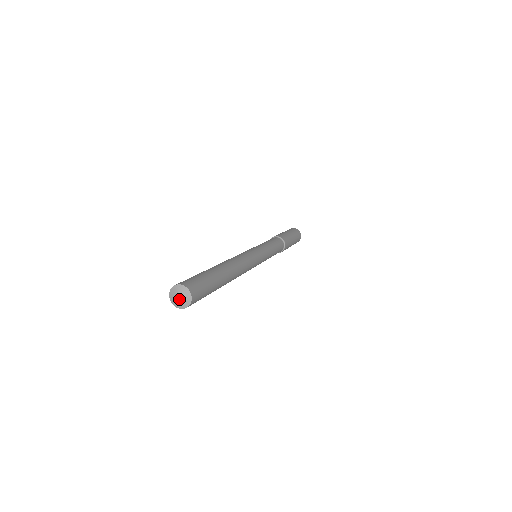
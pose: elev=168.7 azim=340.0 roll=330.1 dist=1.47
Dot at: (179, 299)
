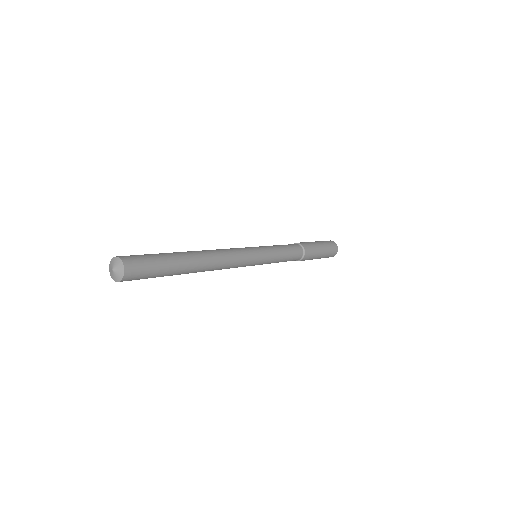
Dot at: (114, 270)
